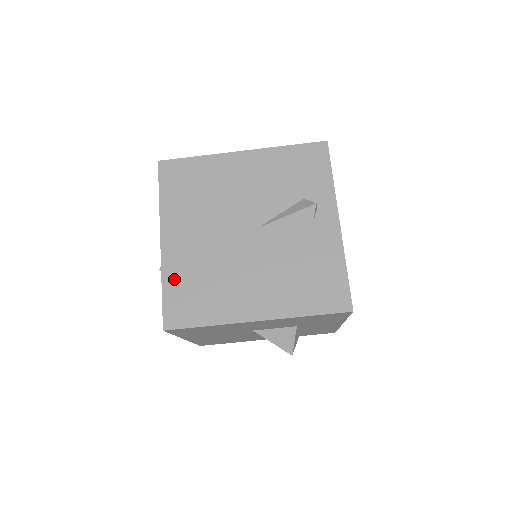
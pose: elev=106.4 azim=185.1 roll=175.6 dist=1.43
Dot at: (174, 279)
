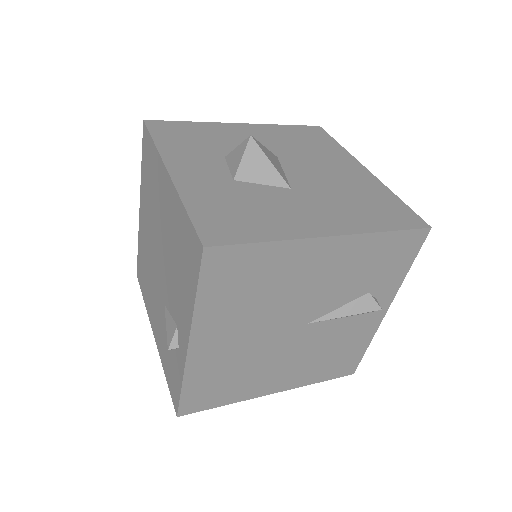
Dot at: (198, 378)
